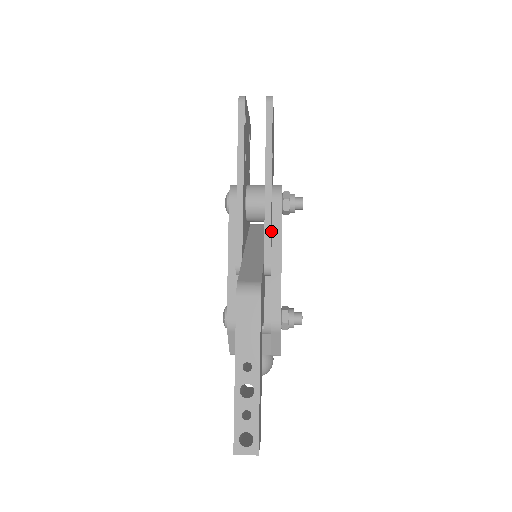
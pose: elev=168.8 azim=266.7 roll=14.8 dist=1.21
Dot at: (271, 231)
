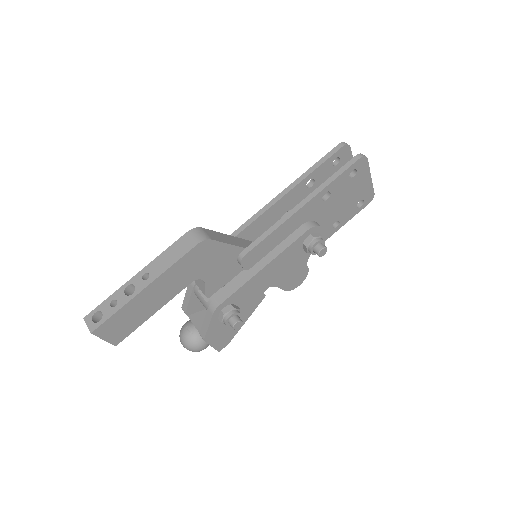
Dot at: (275, 241)
